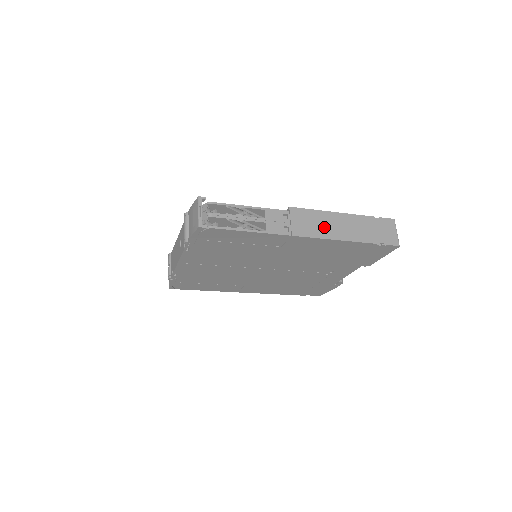
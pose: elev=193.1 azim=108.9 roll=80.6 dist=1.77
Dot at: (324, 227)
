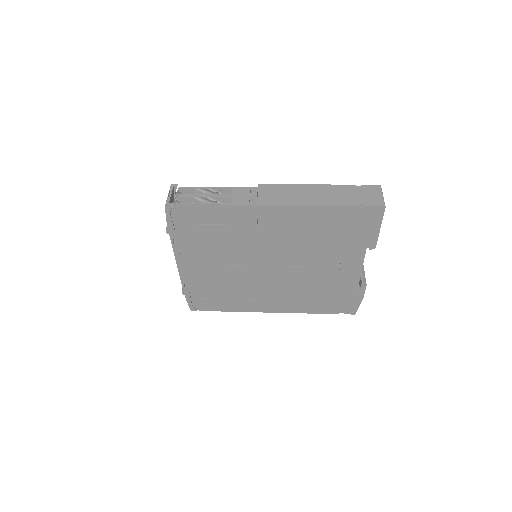
Dot at: (294, 196)
